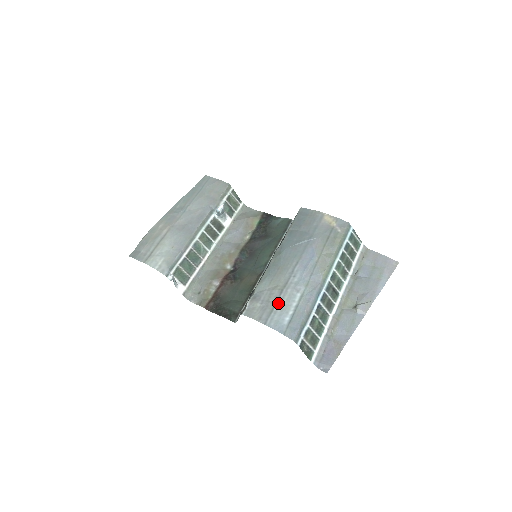
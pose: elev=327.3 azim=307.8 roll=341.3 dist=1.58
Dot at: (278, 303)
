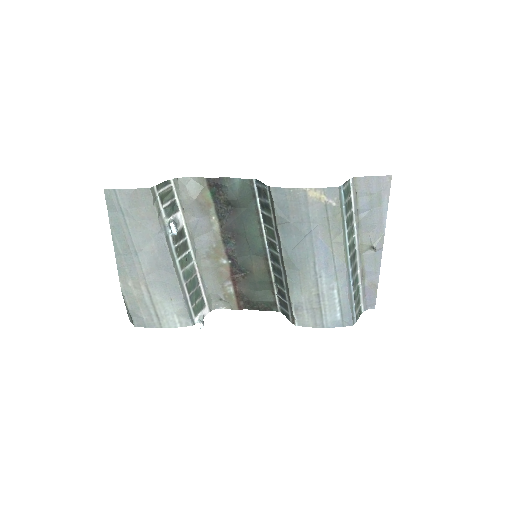
Dot at: (322, 307)
